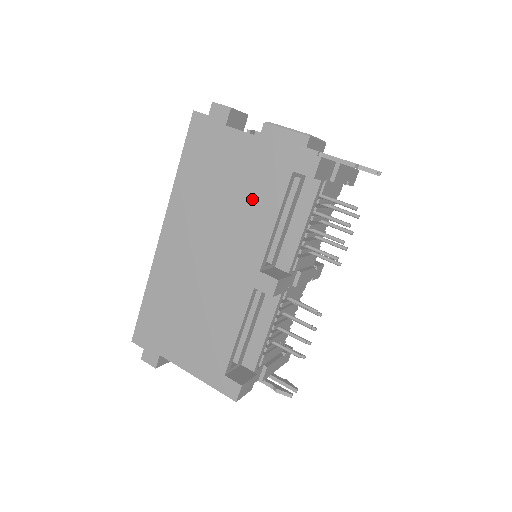
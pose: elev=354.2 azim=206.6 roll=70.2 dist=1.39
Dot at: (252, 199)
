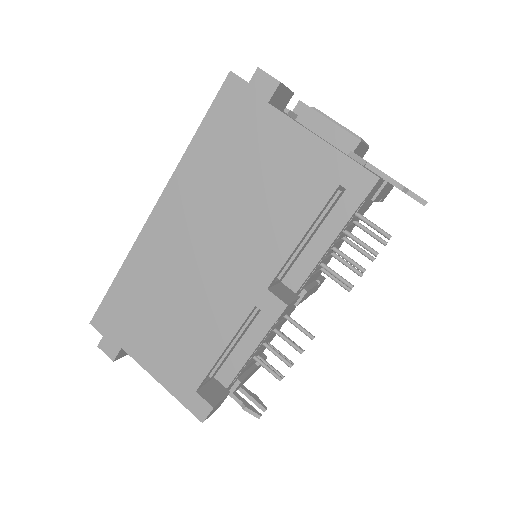
Dot at: (279, 203)
